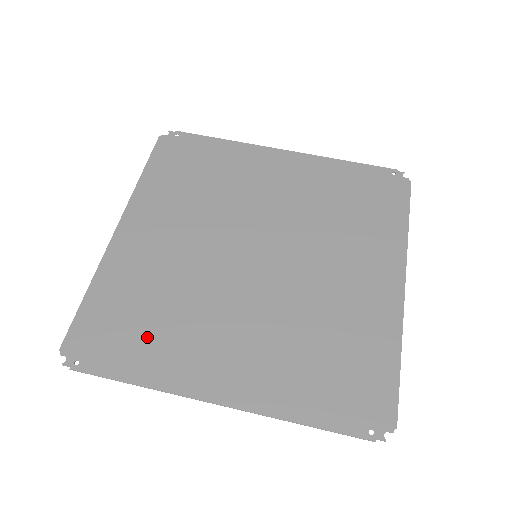
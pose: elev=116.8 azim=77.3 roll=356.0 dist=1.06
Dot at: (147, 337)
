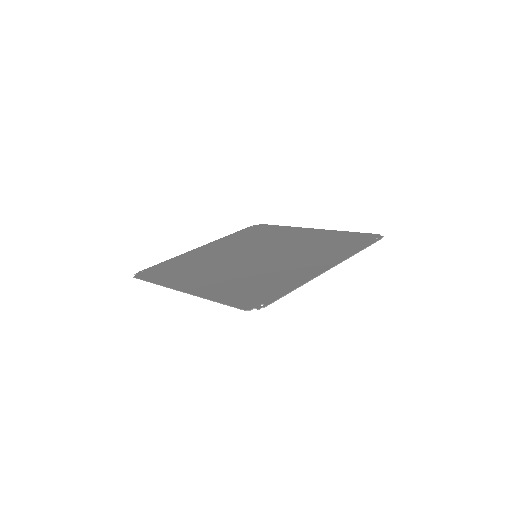
Dot at: (270, 284)
